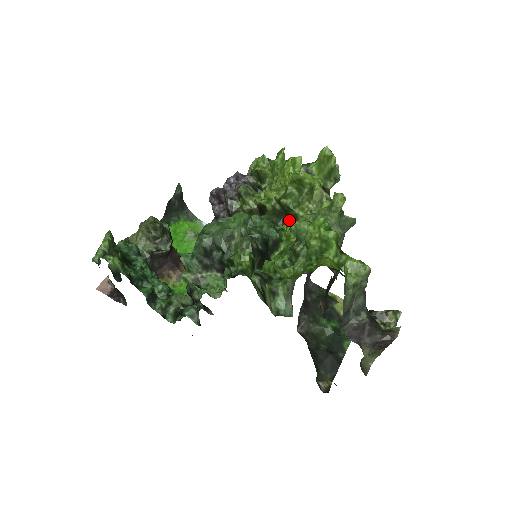
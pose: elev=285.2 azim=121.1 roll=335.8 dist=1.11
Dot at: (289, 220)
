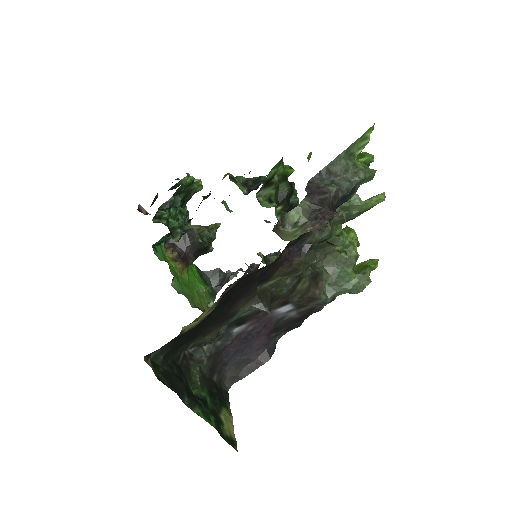
Dot at: occluded
